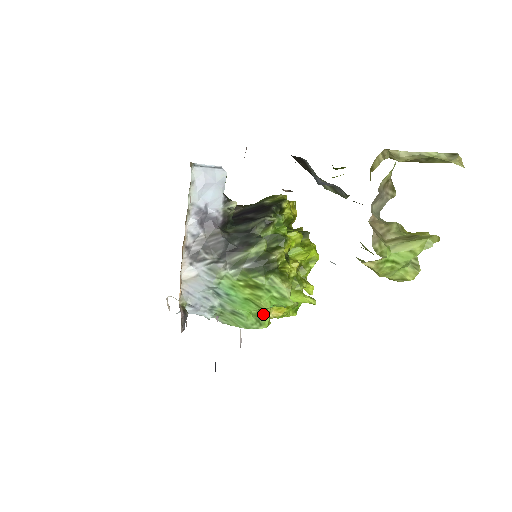
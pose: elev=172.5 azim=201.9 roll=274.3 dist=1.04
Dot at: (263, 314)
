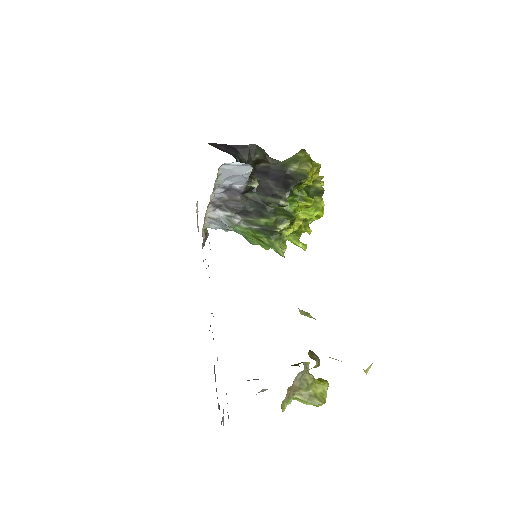
Dot at: occluded
